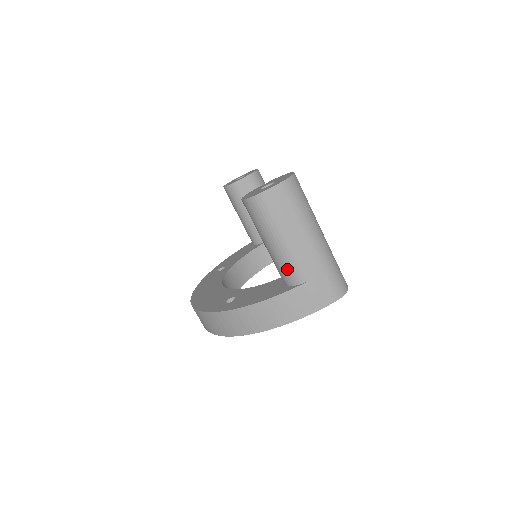
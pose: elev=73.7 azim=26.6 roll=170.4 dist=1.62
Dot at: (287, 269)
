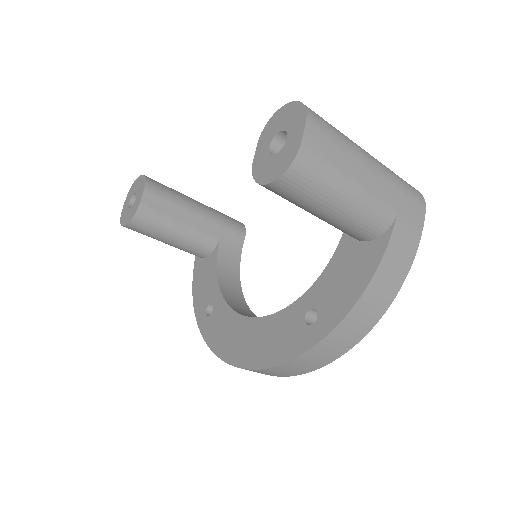
Dot at: (371, 219)
